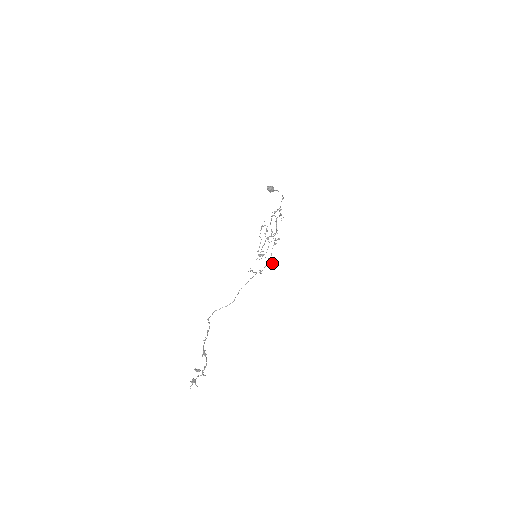
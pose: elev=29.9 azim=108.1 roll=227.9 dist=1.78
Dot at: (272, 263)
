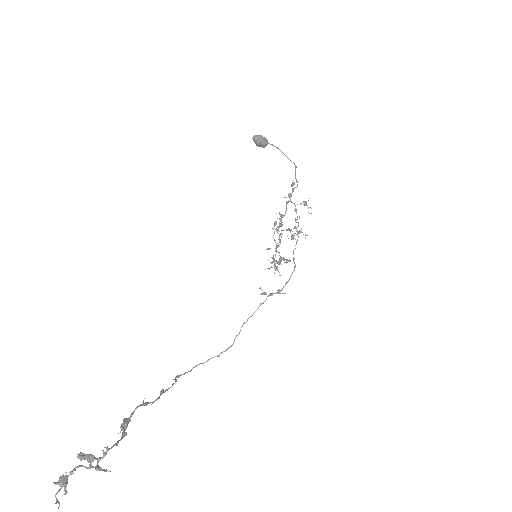
Dot at: occluded
